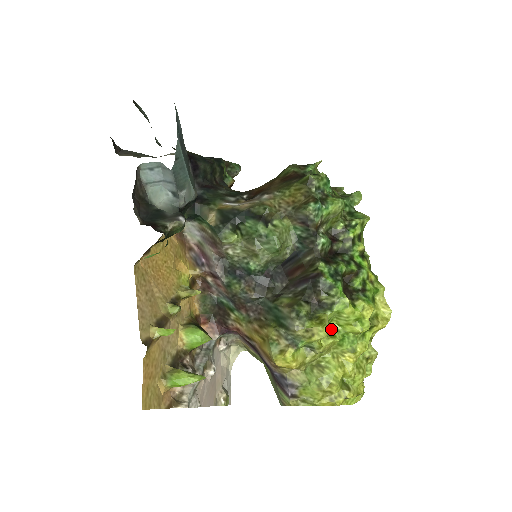
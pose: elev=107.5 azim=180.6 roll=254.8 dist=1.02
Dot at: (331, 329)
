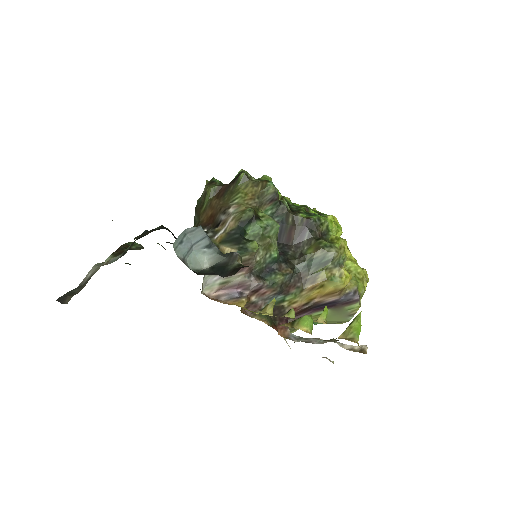
Dot at: occluded
